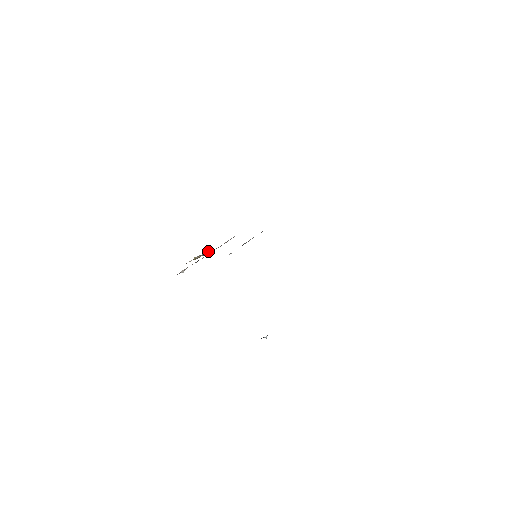
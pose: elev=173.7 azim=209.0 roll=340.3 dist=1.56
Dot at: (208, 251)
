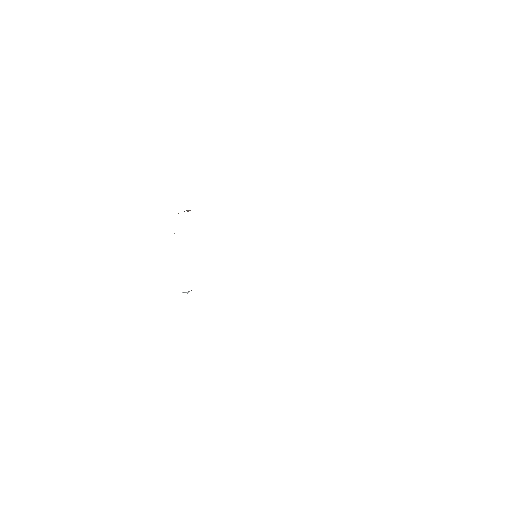
Dot at: (188, 210)
